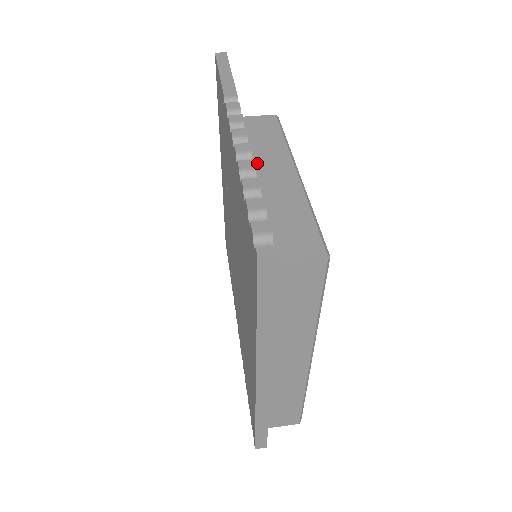
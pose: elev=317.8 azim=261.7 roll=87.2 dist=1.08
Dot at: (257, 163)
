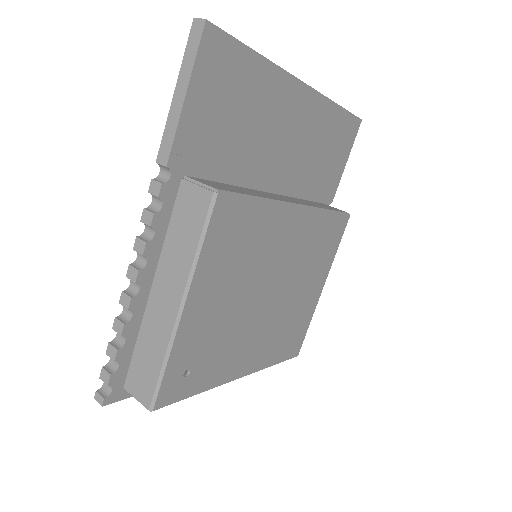
Dot at: (160, 274)
